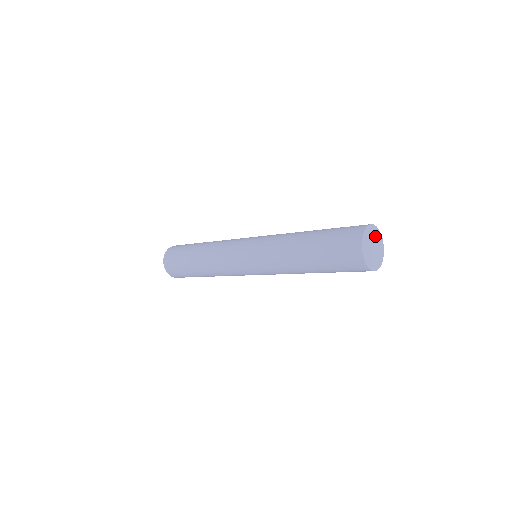
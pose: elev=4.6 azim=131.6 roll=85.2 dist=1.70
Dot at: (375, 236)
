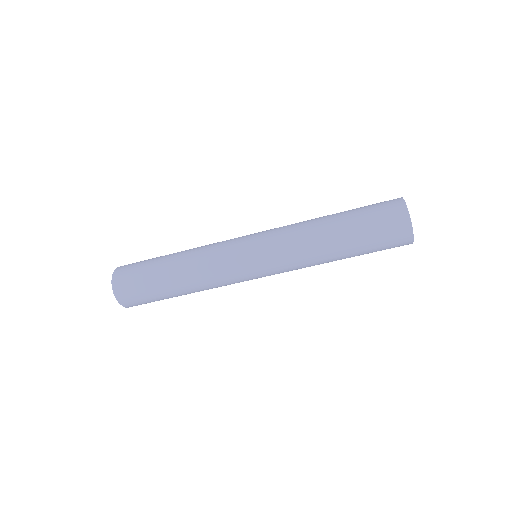
Dot at: occluded
